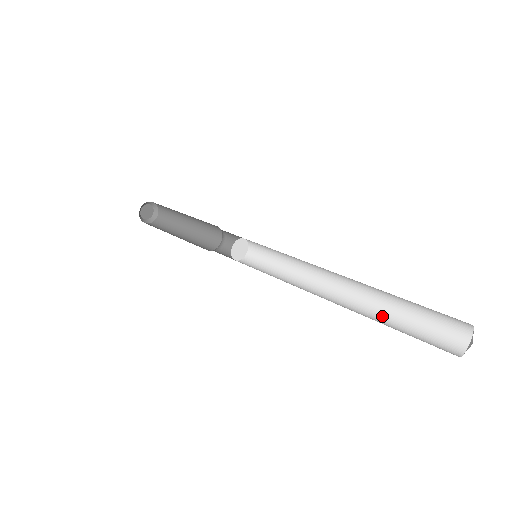
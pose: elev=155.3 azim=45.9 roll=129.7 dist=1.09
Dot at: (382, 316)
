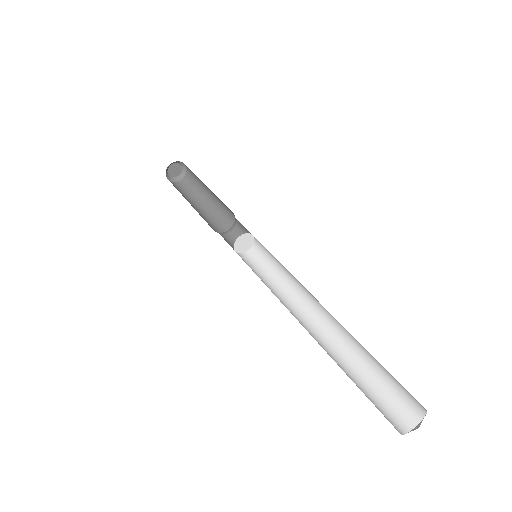
Dot at: (348, 363)
